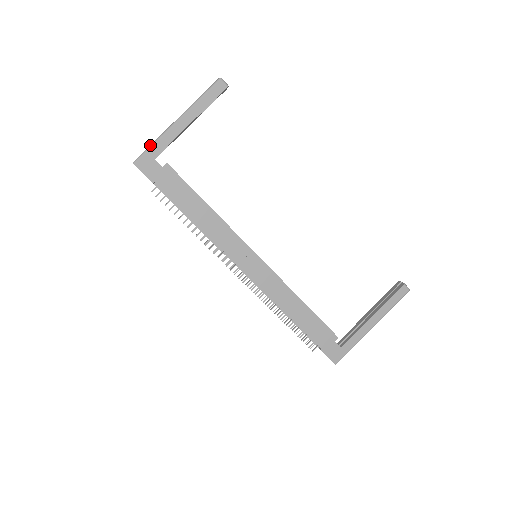
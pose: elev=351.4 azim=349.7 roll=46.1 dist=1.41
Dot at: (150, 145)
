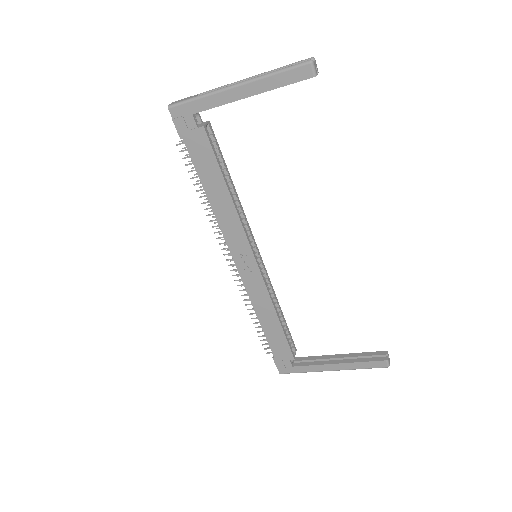
Dot at: (194, 97)
